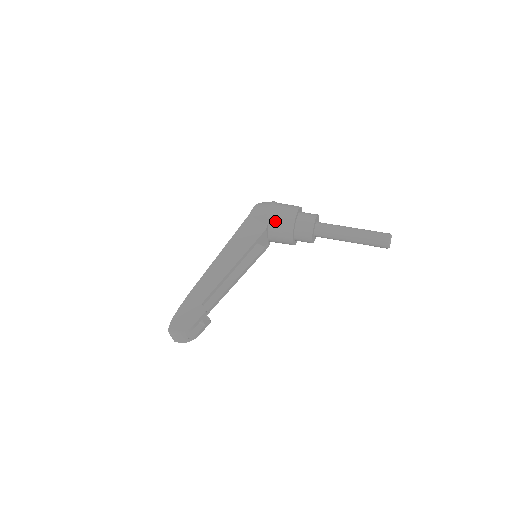
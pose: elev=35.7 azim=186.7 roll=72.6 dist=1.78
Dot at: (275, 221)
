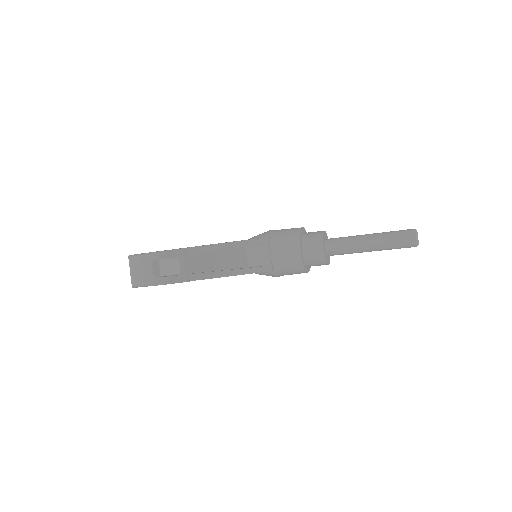
Dot at: (279, 233)
